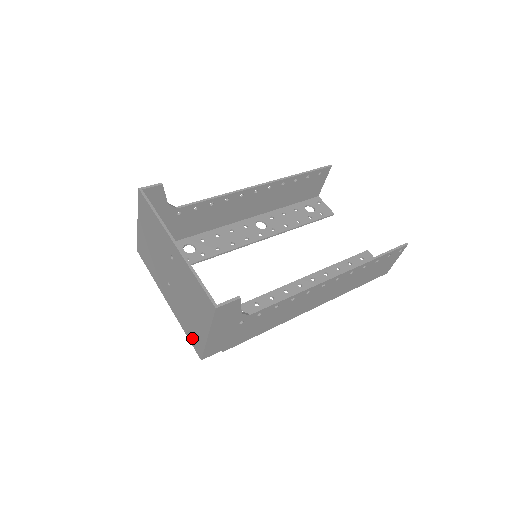
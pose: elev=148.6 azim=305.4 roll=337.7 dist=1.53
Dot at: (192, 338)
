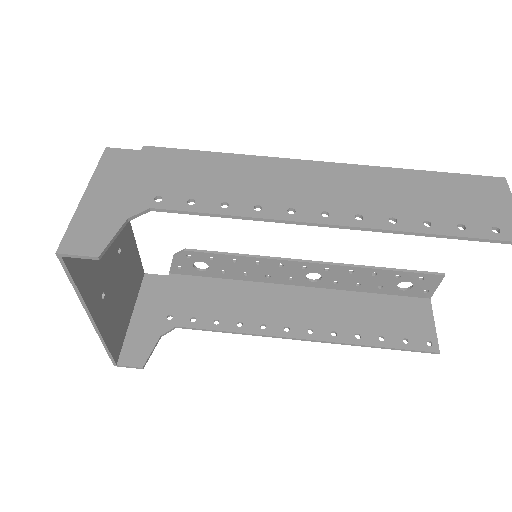
Dot at: occluded
